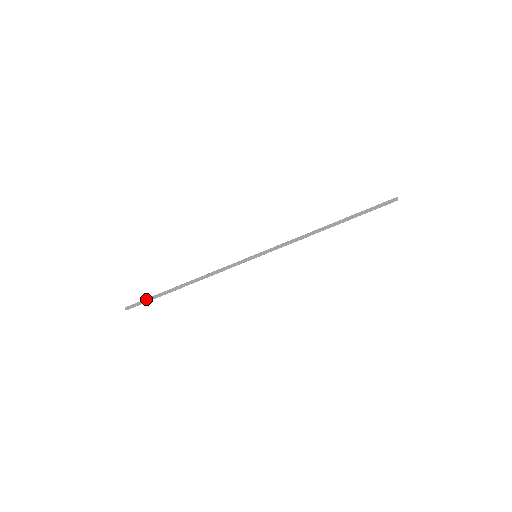
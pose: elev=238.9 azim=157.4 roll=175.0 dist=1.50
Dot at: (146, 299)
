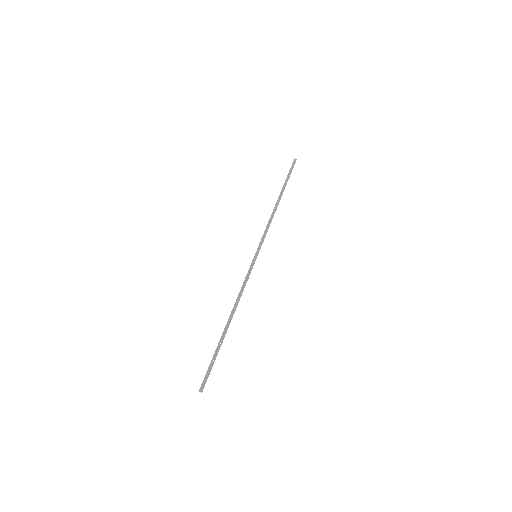
Dot at: occluded
